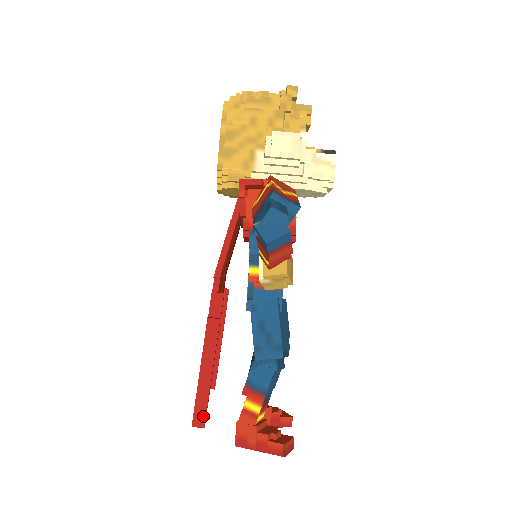
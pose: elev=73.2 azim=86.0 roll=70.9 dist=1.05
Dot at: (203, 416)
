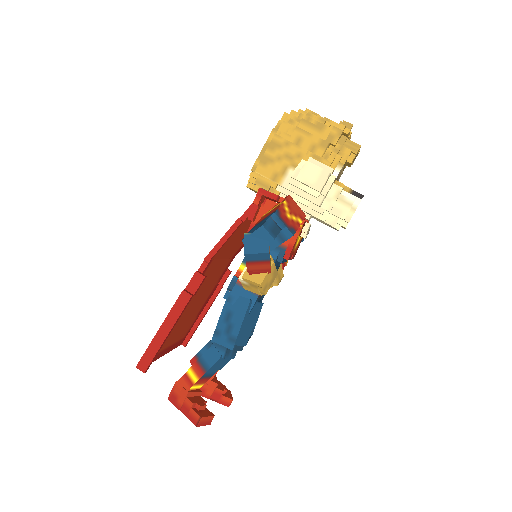
Dot at: (147, 364)
